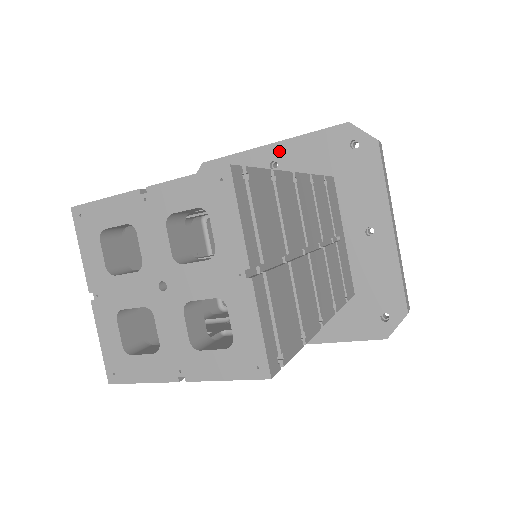
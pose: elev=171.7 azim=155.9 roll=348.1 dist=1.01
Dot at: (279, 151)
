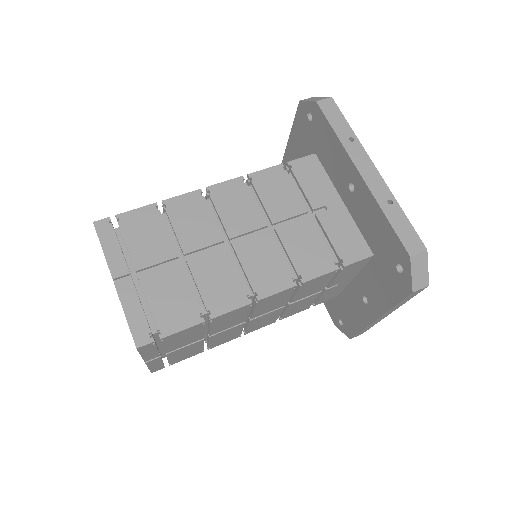
Dot at: (361, 188)
